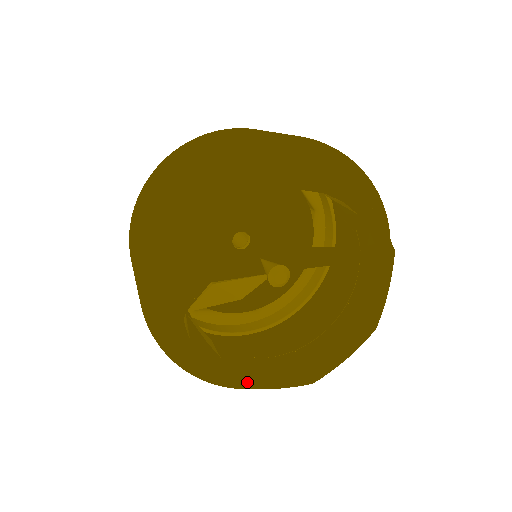
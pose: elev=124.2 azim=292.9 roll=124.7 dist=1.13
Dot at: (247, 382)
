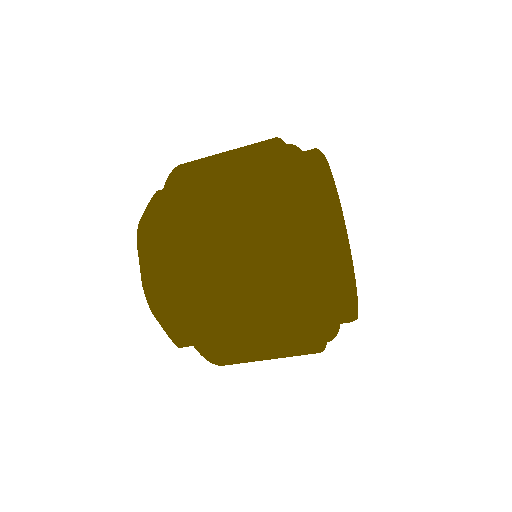
Dot at: (352, 313)
